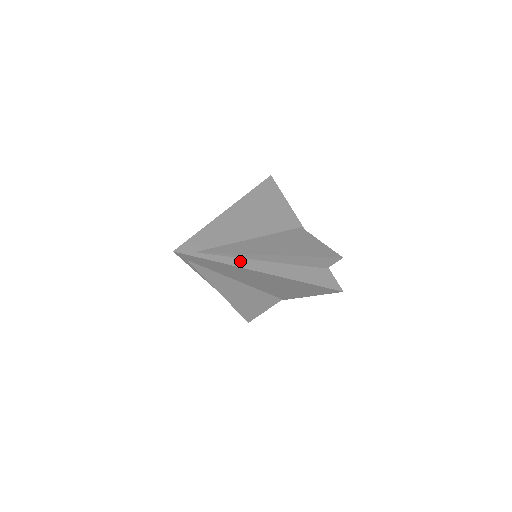
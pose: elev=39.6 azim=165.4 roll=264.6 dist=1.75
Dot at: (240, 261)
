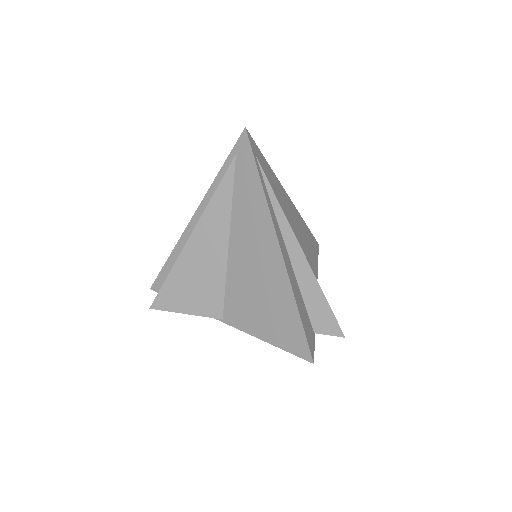
Dot at: (274, 214)
